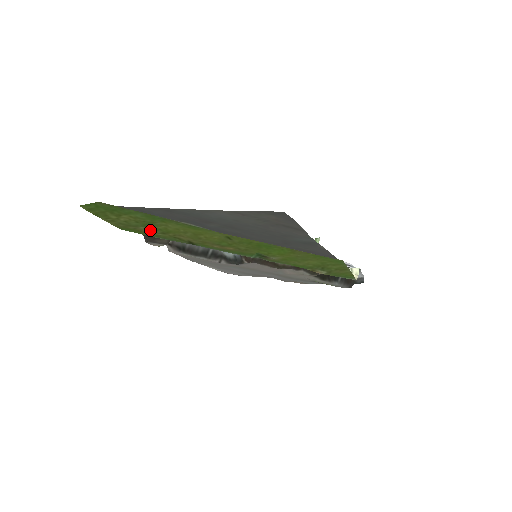
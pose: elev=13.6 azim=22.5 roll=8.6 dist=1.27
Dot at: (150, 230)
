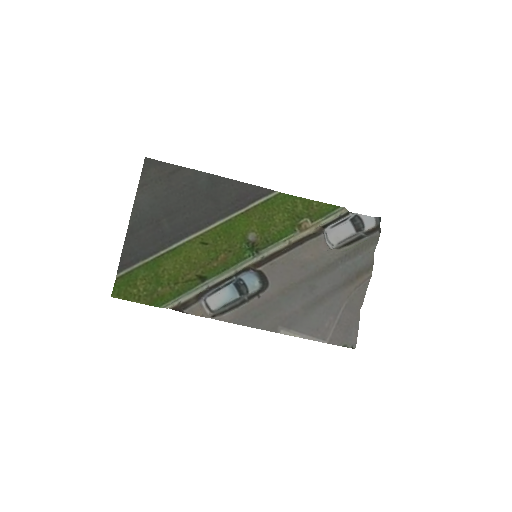
Dot at: (167, 288)
